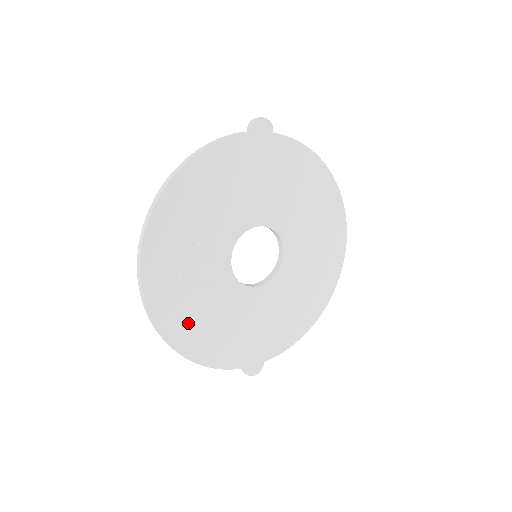
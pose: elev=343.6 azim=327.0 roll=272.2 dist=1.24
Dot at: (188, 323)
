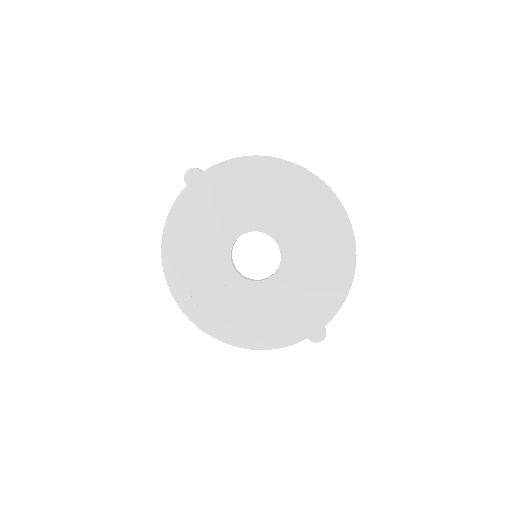
Dot at: (236, 326)
